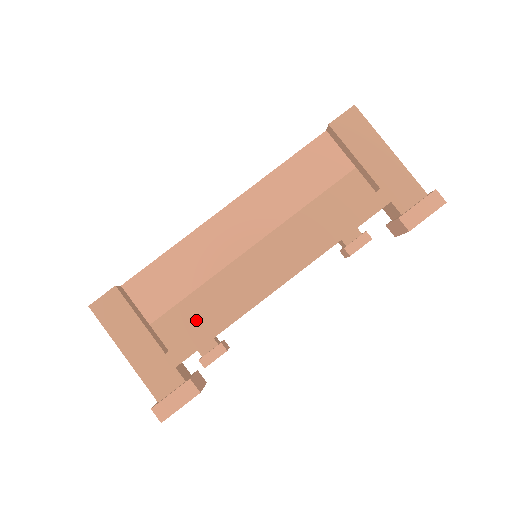
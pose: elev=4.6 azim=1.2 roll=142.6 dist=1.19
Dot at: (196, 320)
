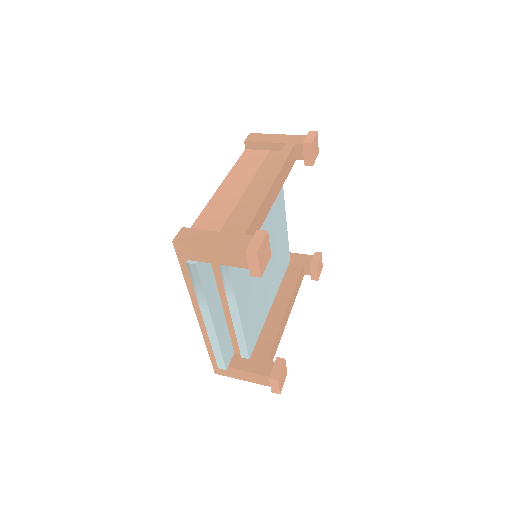
Dot at: occluded
